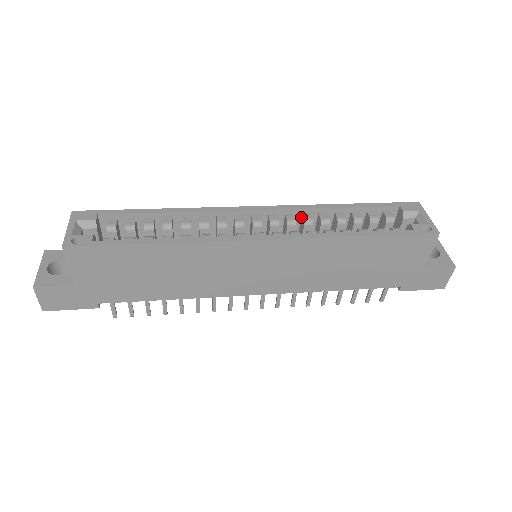
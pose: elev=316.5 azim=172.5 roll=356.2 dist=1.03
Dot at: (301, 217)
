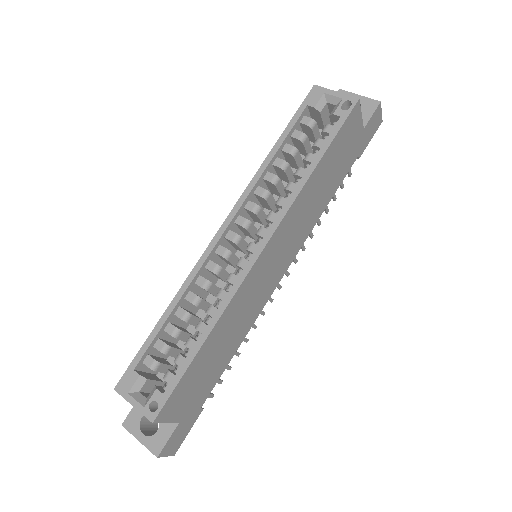
Dot at: (255, 196)
